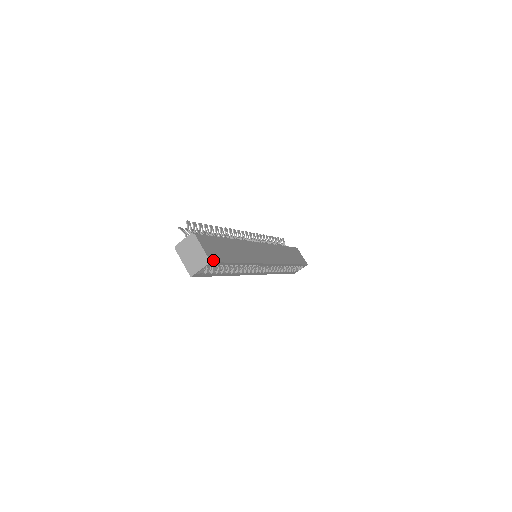
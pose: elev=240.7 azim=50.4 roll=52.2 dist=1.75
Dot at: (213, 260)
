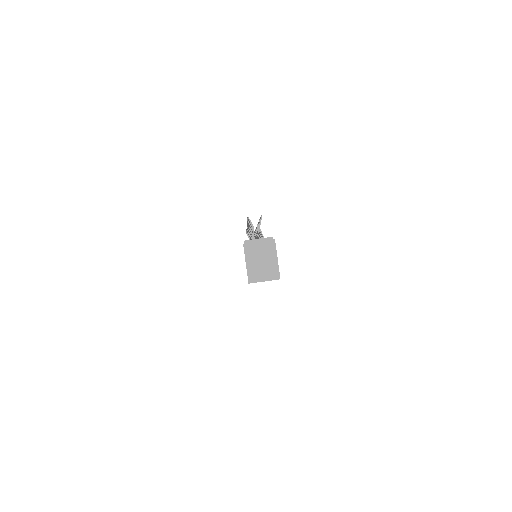
Dot at: occluded
